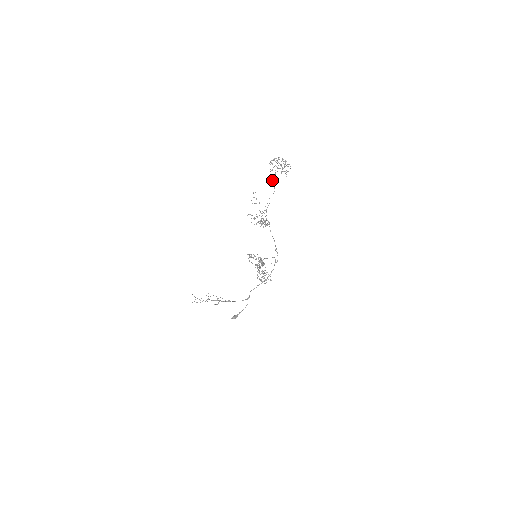
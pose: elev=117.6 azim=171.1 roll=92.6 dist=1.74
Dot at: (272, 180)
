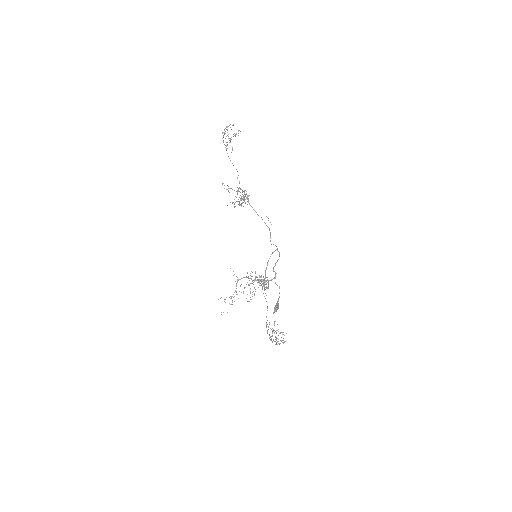
Dot at: (231, 152)
